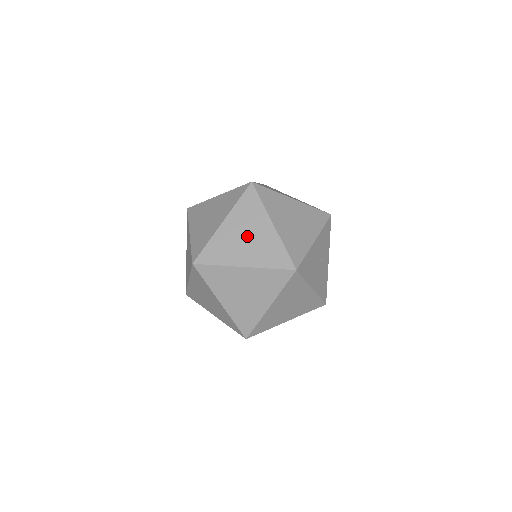
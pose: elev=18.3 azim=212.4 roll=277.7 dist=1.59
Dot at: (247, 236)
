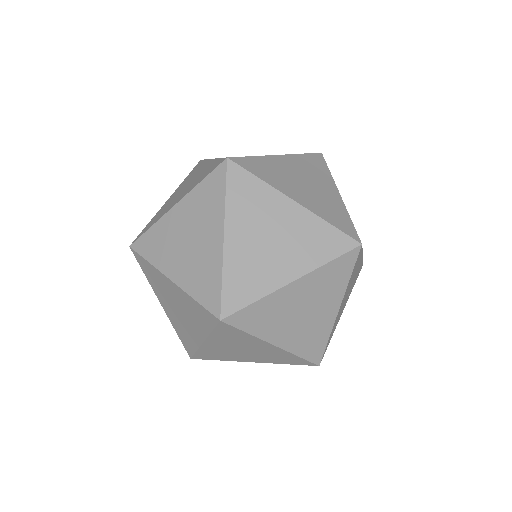
Dot at: (307, 182)
